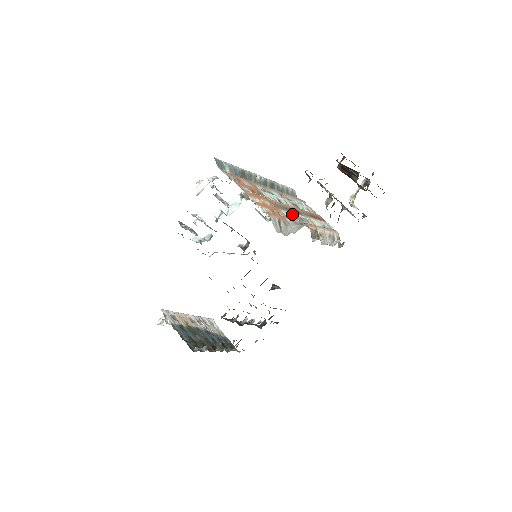
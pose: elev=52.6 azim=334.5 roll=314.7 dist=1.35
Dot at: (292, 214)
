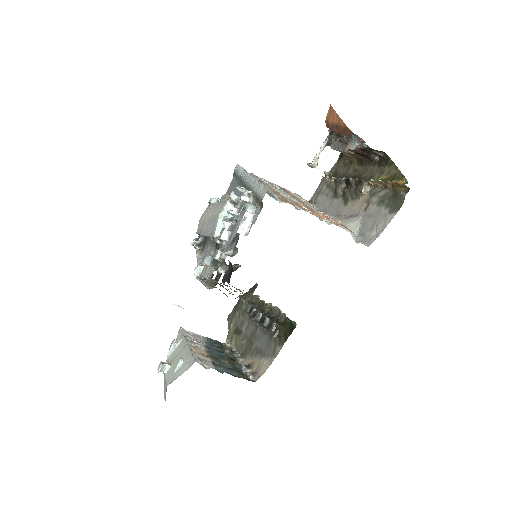
Dot at: (314, 208)
